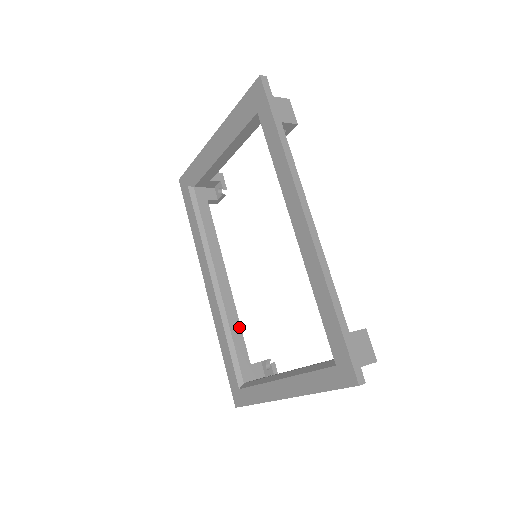
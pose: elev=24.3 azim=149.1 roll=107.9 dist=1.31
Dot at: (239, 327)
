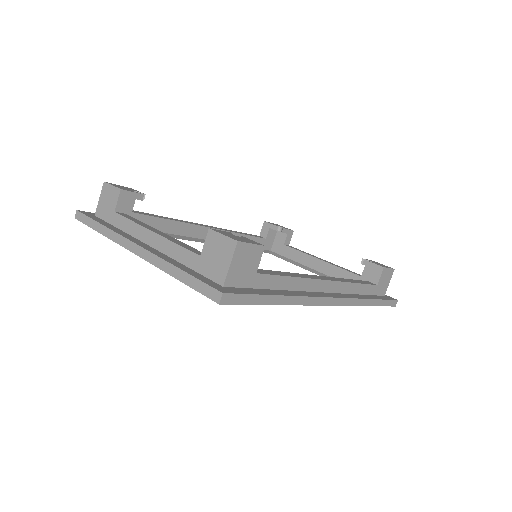
Dot at: (243, 236)
